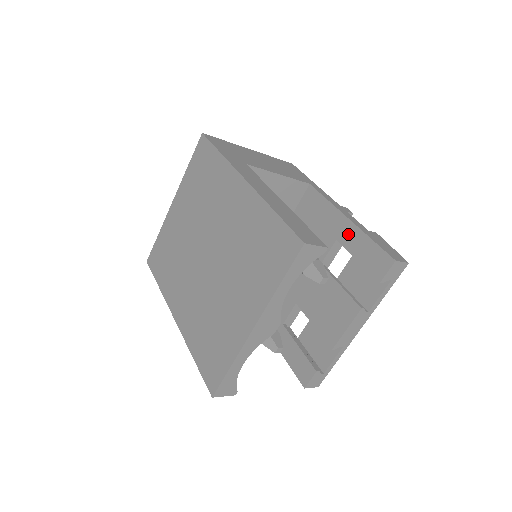
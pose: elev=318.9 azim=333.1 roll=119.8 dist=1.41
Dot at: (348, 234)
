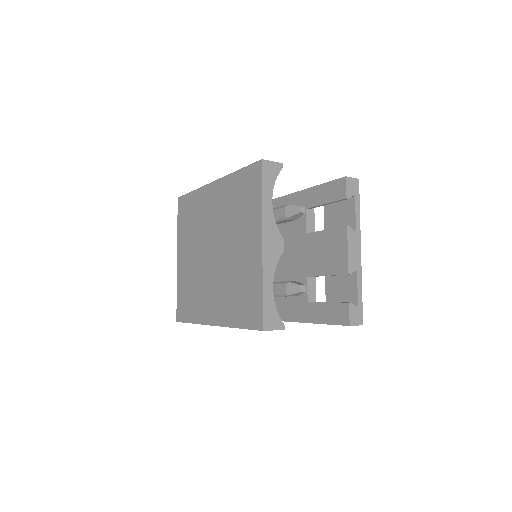
Dot at: (310, 197)
